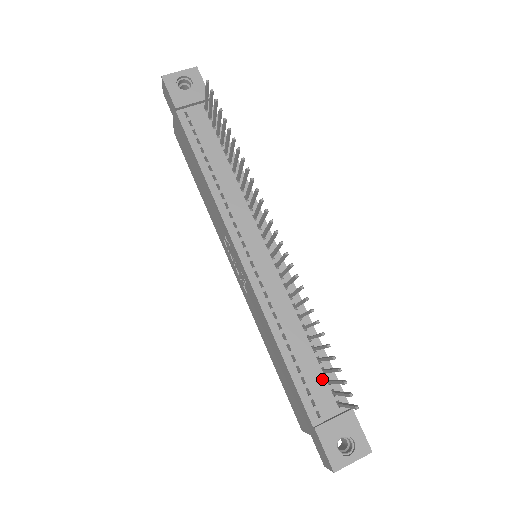
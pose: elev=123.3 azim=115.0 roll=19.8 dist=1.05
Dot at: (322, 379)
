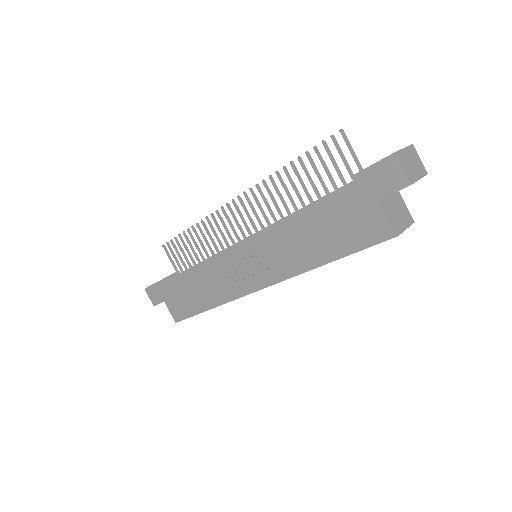
Dot at: occluded
